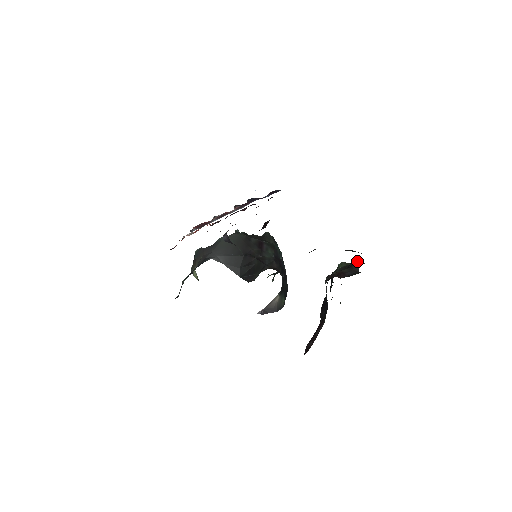
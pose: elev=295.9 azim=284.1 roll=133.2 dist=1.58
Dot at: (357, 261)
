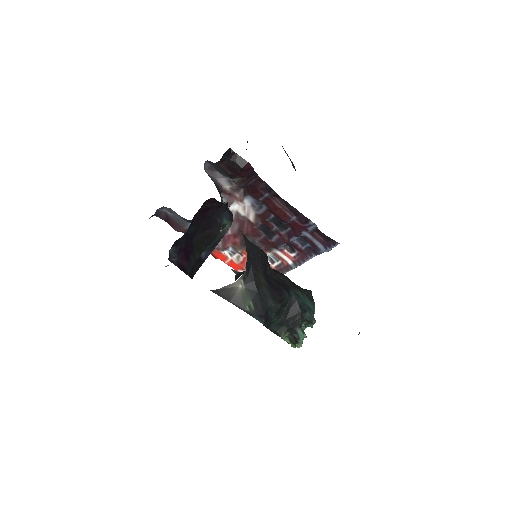
Dot at: occluded
